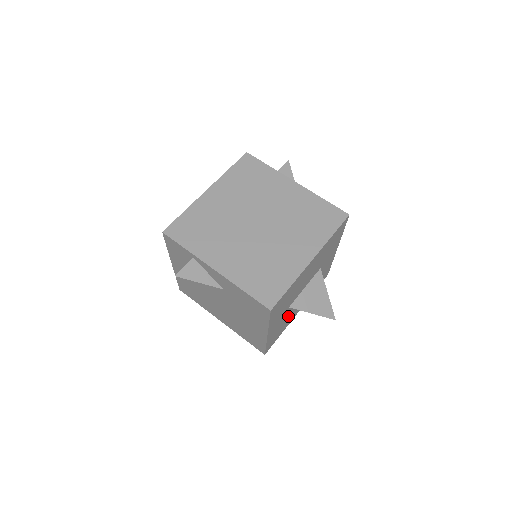
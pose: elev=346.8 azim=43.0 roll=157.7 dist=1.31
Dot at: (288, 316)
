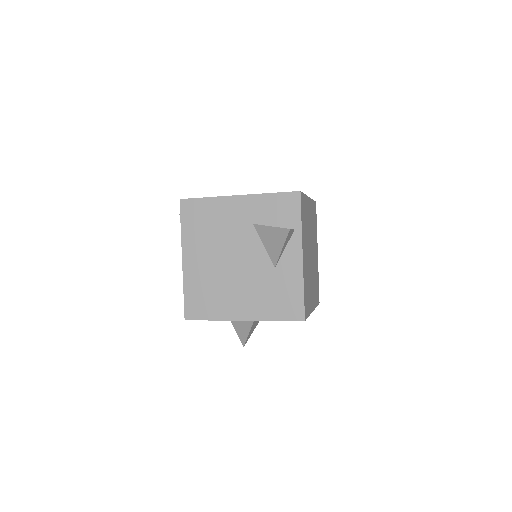
Dot at: occluded
